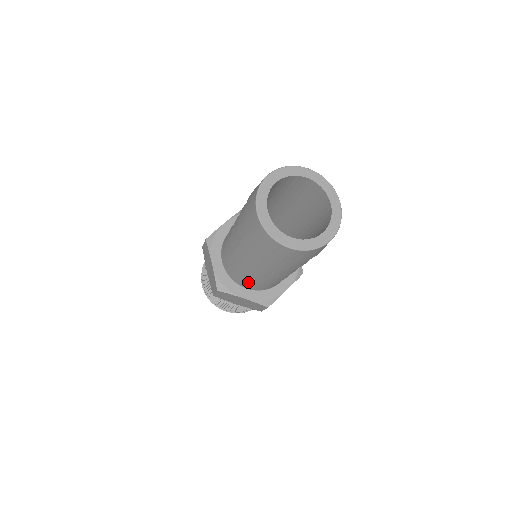
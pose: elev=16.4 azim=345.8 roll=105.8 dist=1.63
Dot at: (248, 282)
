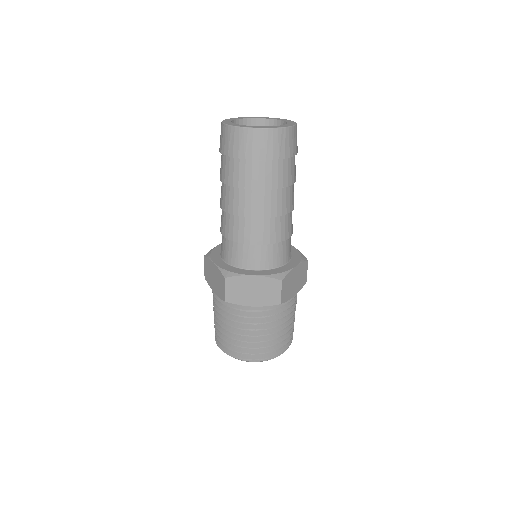
Dot at: (224, 244)
